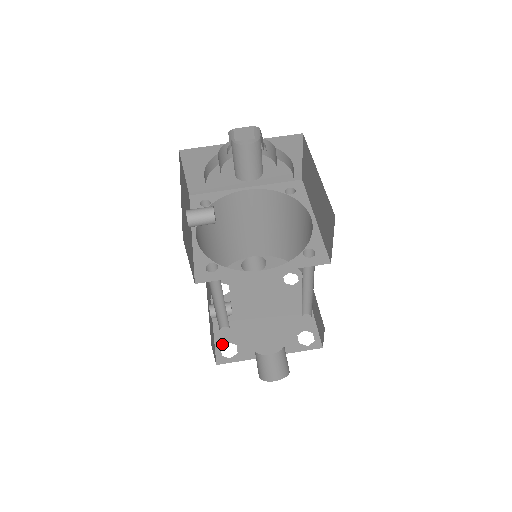
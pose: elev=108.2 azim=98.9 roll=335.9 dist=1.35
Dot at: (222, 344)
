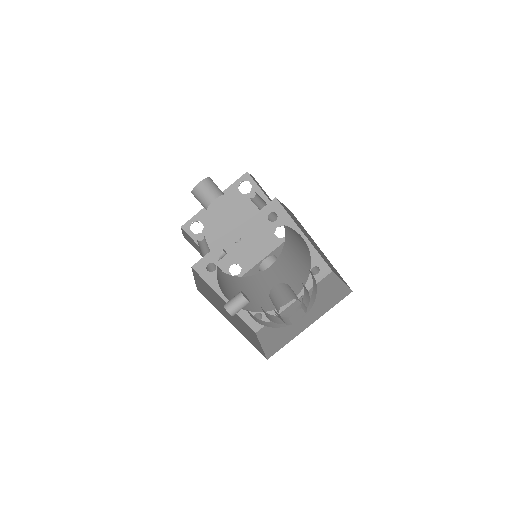
Dot at: (228, 269)
